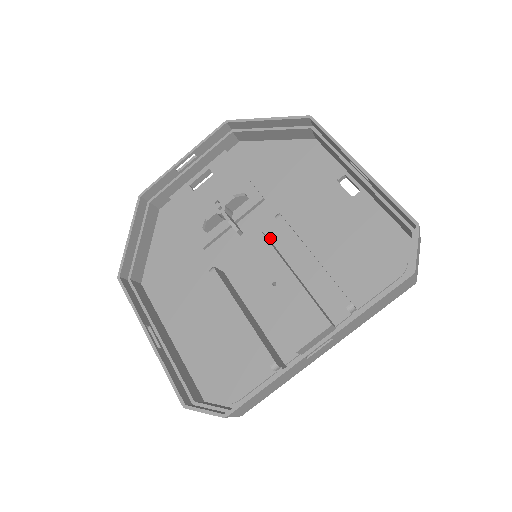
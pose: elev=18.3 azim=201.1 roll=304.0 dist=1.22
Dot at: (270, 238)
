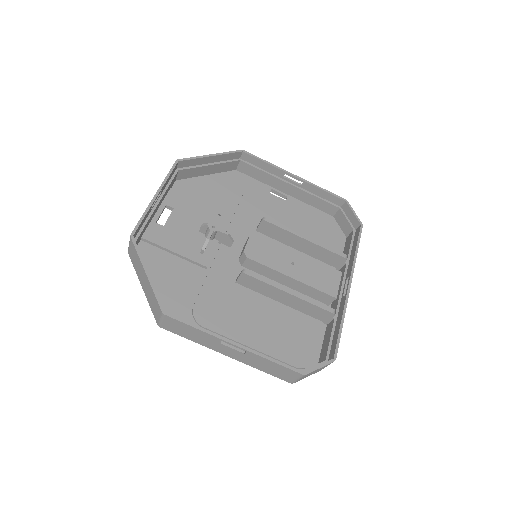
Dot at: occluded
